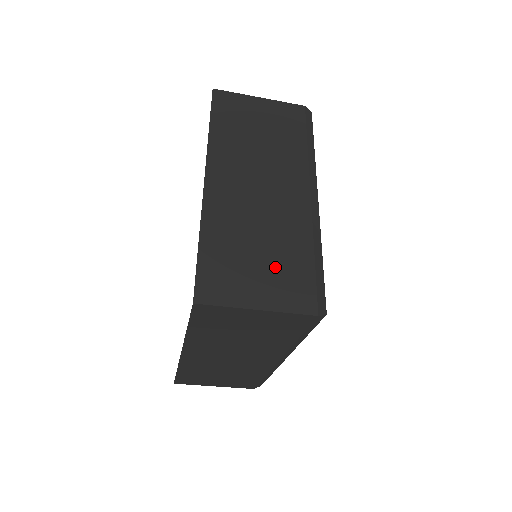
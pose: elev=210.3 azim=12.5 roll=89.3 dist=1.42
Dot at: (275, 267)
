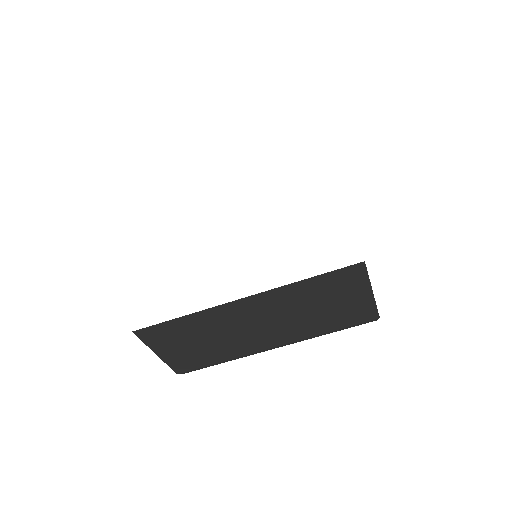
Dot at: occluded
